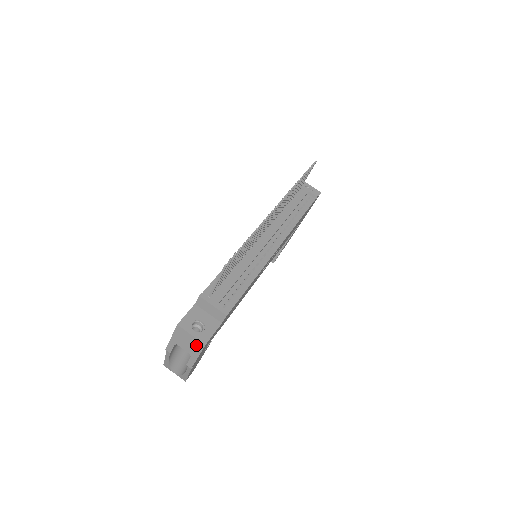
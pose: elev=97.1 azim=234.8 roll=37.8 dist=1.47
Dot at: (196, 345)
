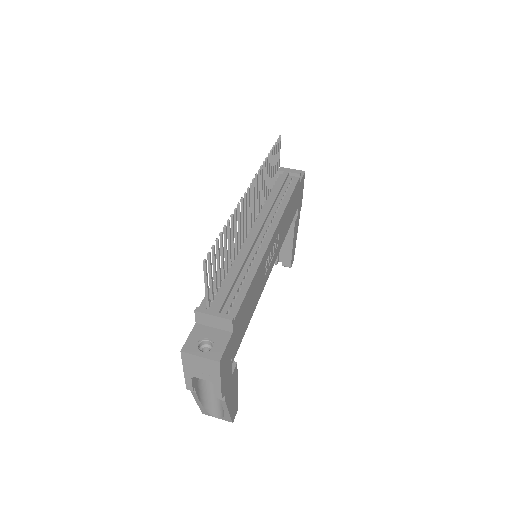
Dot at: (211, 367)
